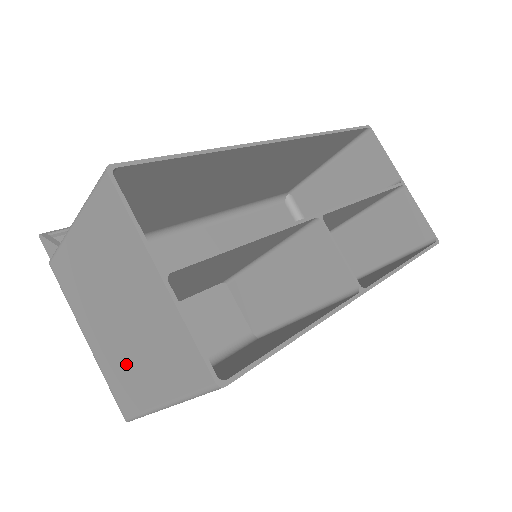
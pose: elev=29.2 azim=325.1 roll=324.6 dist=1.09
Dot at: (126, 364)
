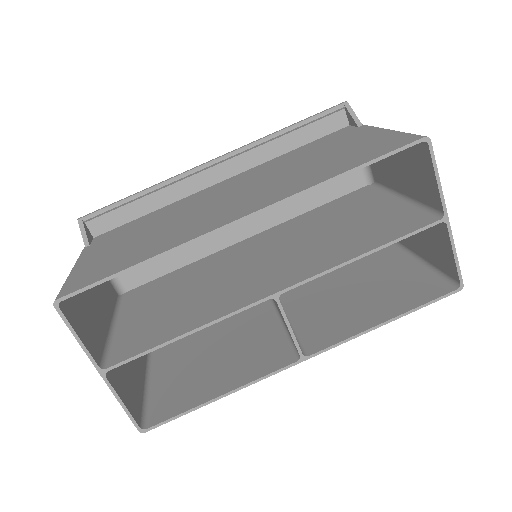
Dot at: occluded
